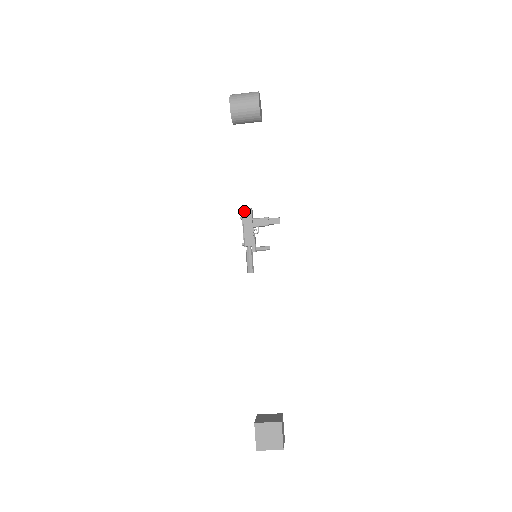
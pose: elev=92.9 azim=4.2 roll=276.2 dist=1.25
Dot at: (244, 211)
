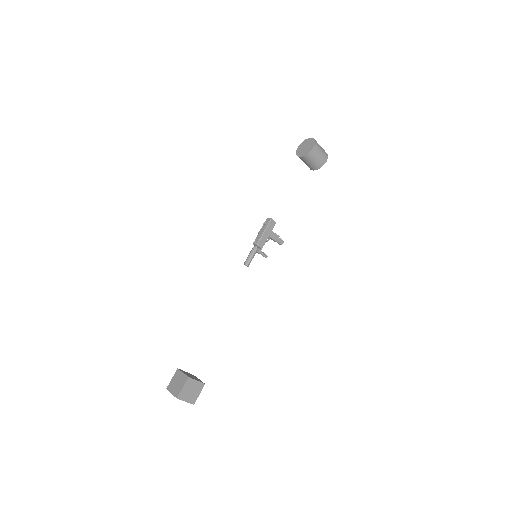
Dot at: (272, 221)
